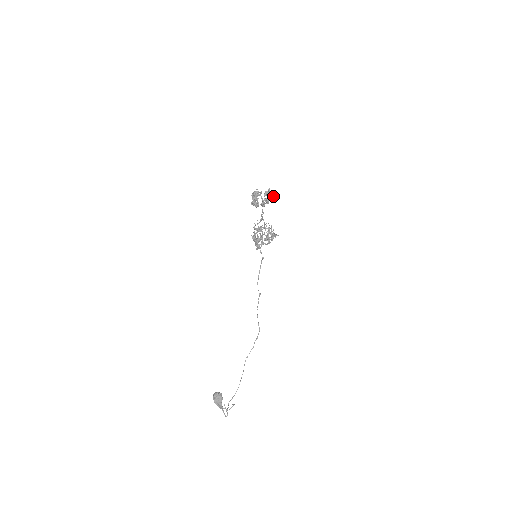
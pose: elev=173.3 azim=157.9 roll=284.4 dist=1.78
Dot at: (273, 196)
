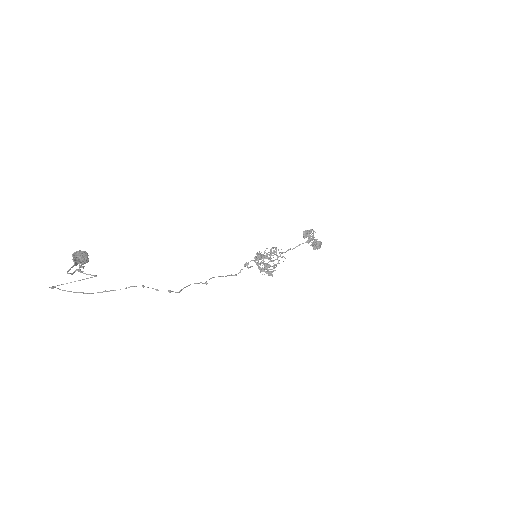
Dot at: (320, 247)
